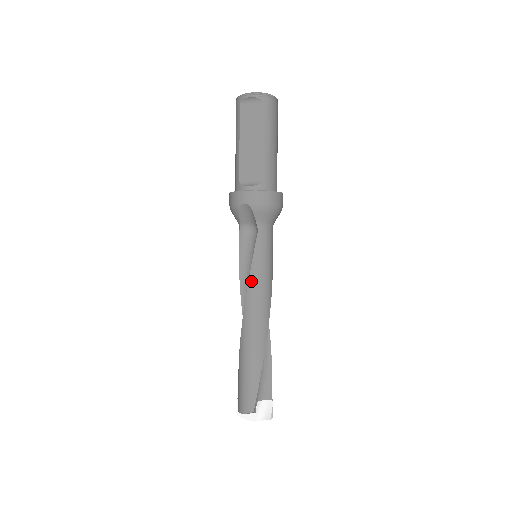
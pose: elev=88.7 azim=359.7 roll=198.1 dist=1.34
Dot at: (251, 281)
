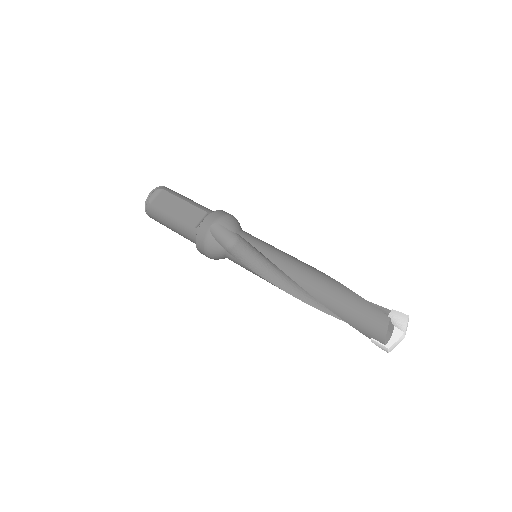
Dot at: (270, 257)
